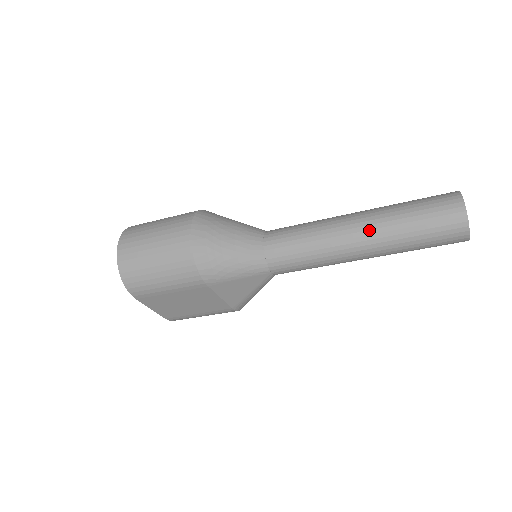
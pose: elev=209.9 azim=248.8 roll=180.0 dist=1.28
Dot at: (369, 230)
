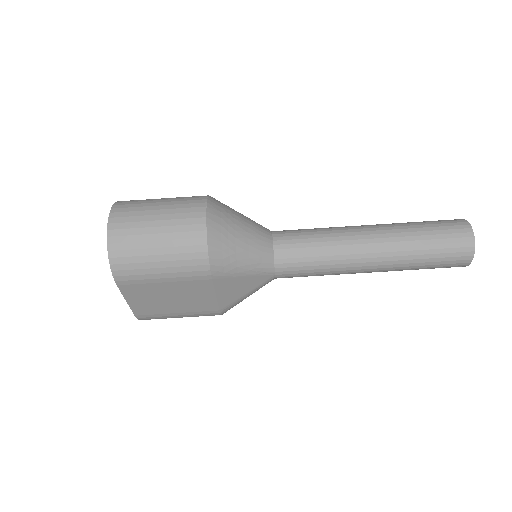
Dot at: (385, 242)
